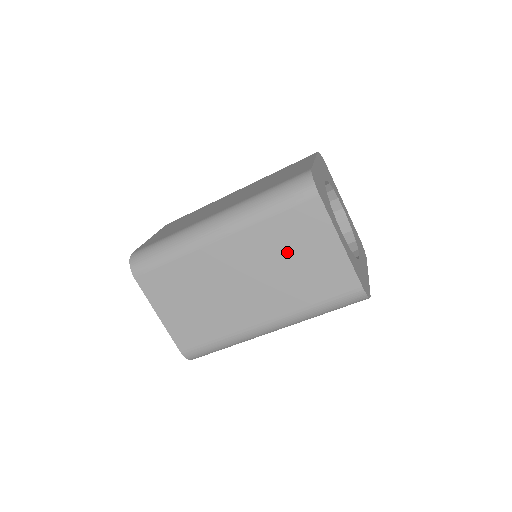
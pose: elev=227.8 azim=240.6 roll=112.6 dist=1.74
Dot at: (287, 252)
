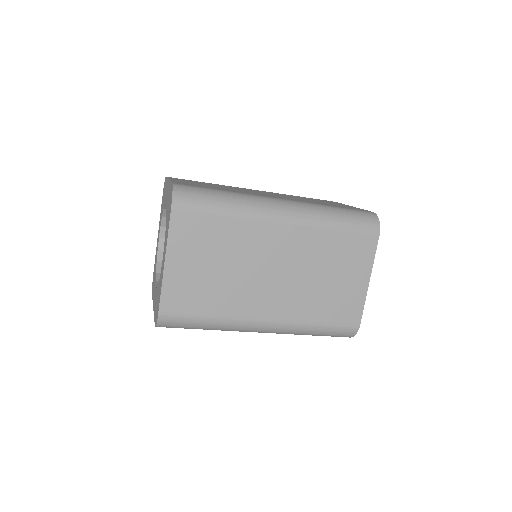
Dot at: (328, 266)
